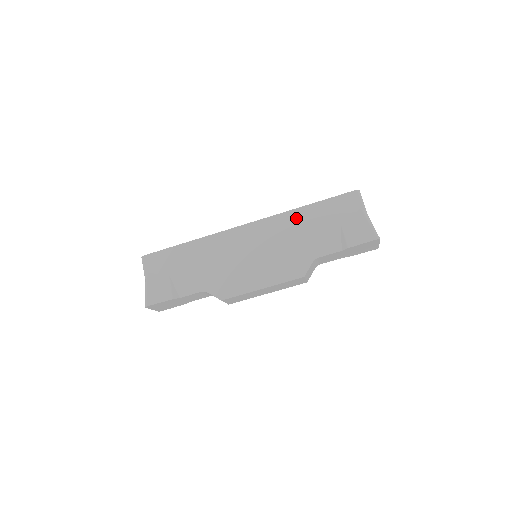
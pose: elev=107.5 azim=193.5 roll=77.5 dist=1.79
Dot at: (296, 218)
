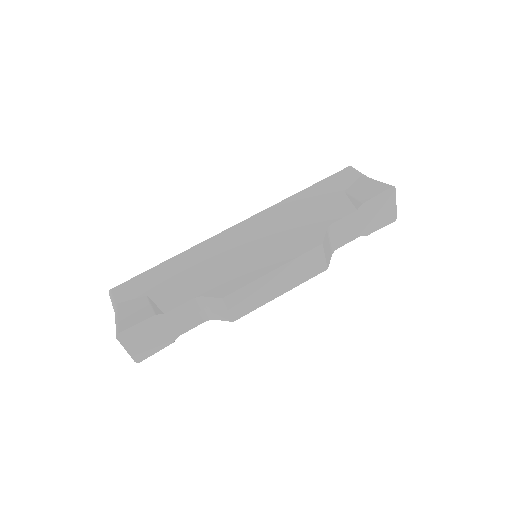
Dot at: (293, 203)
